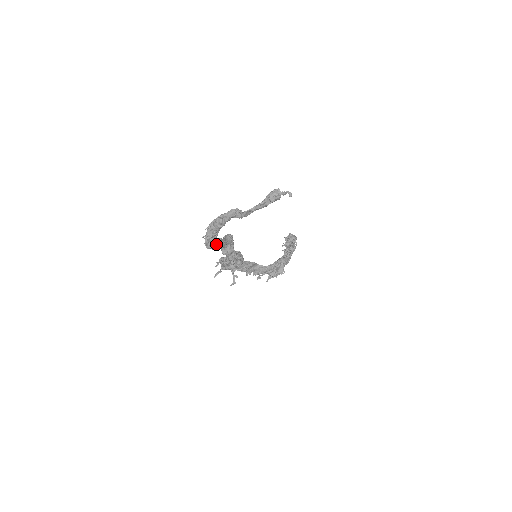
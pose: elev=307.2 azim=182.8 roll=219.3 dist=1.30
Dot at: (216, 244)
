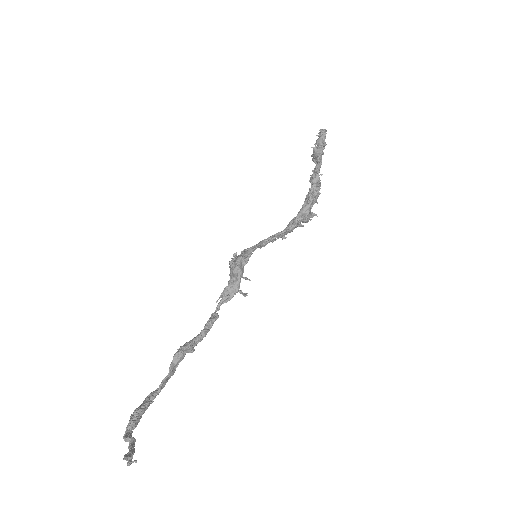
Dot at: (164, 384)
